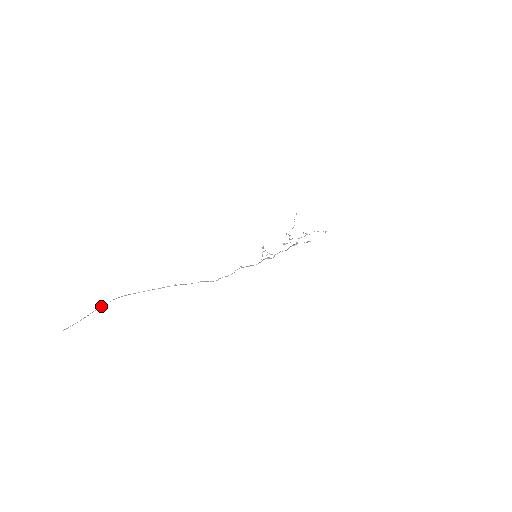
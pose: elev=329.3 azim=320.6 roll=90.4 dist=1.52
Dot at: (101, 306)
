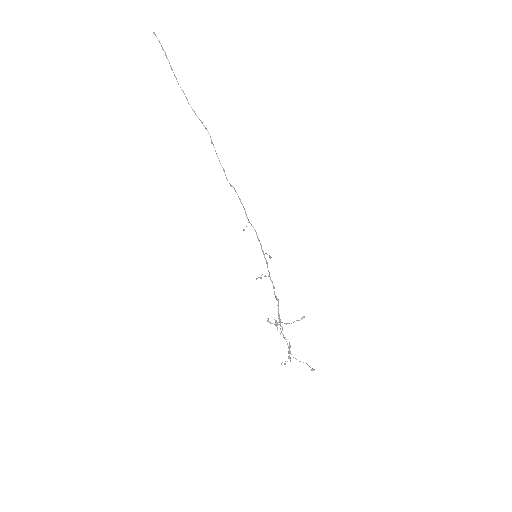
Dot at: (174, 74)
